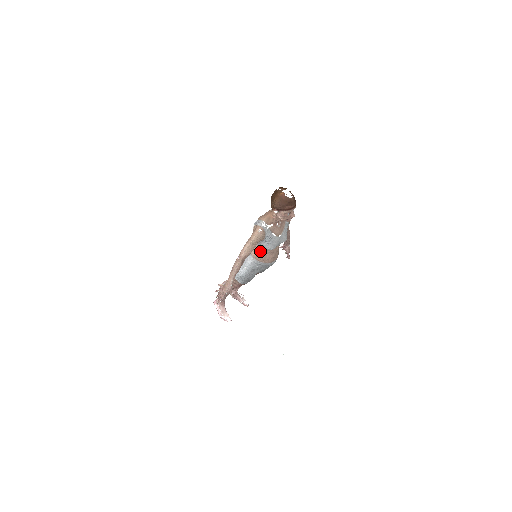
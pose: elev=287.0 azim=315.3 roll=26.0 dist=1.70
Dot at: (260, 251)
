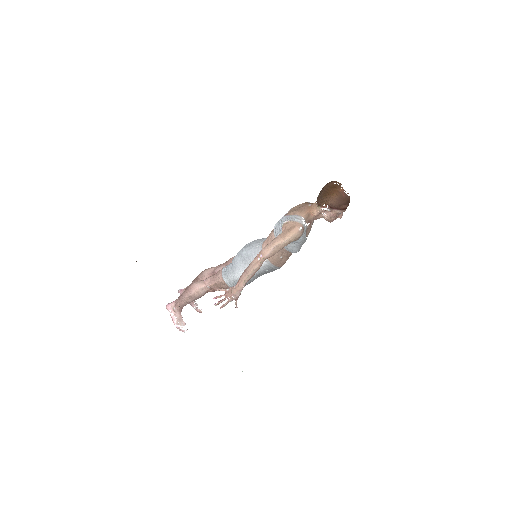
Dot at: (279, 252)
